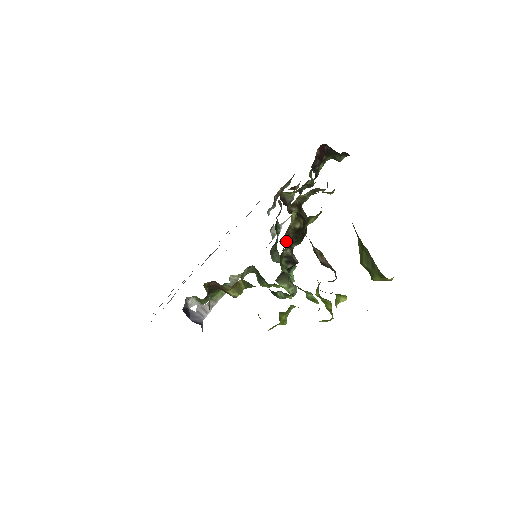
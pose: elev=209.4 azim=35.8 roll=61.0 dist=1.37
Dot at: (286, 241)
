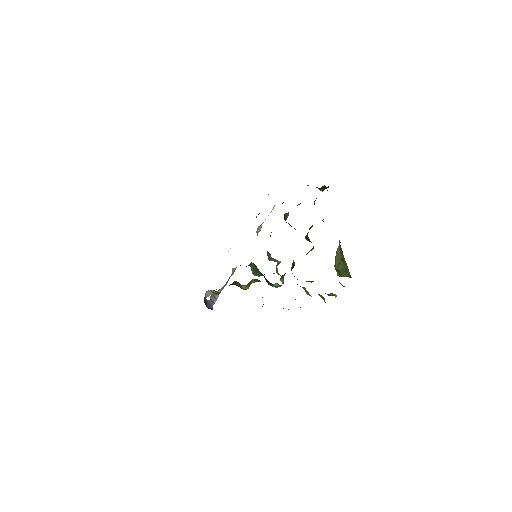
Dot at: occluded
